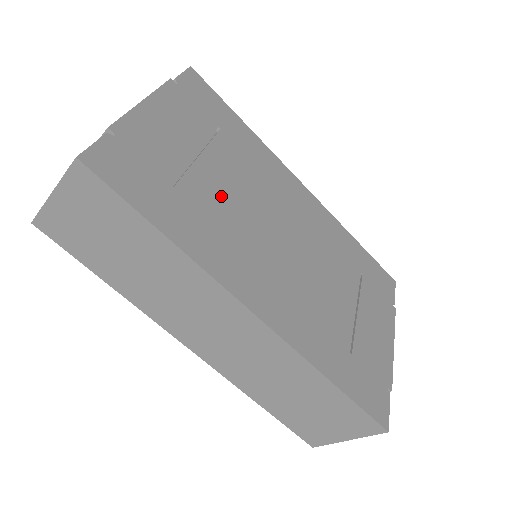
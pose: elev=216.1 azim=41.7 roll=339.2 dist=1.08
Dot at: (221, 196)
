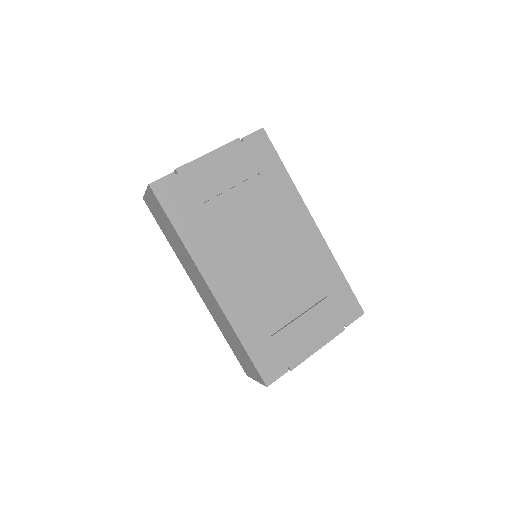
Dot at: (230, 218)
